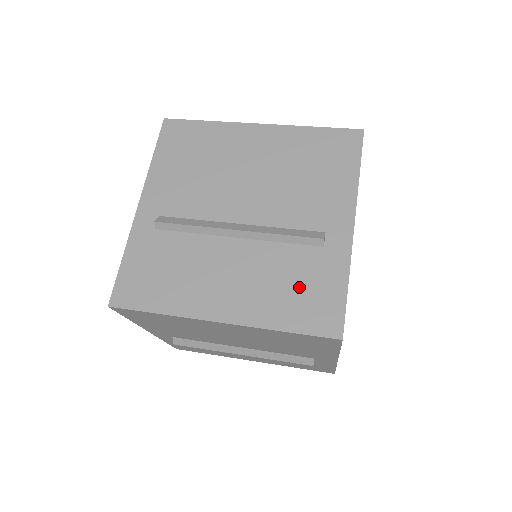
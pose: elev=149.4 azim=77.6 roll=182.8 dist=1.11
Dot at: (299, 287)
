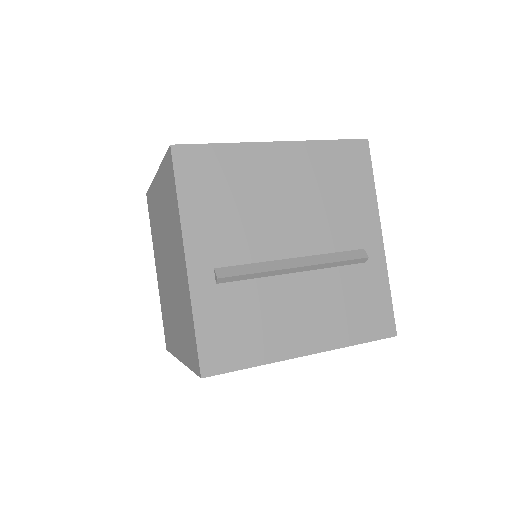
Dot at: occluded
